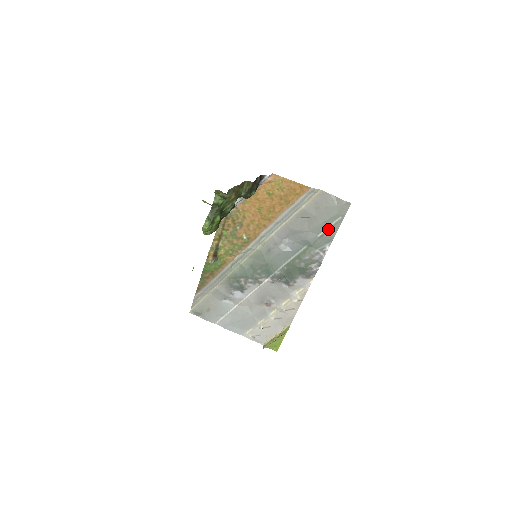
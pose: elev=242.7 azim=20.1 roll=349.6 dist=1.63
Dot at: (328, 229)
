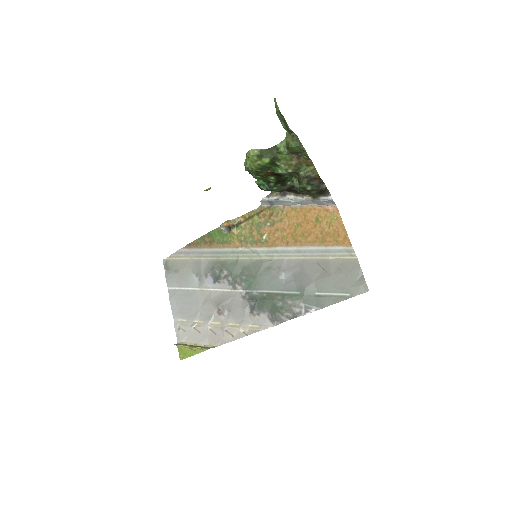
Dot at: (329, 295)
